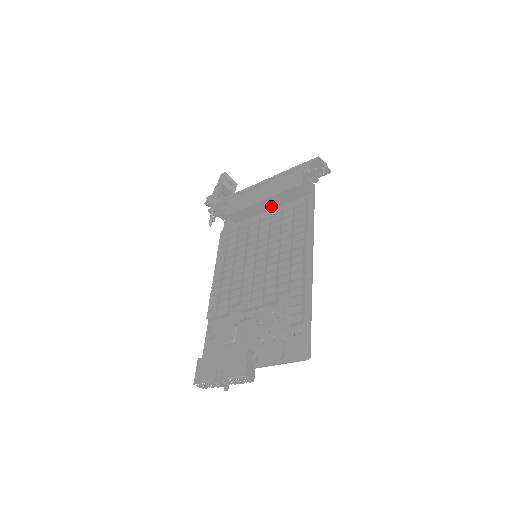
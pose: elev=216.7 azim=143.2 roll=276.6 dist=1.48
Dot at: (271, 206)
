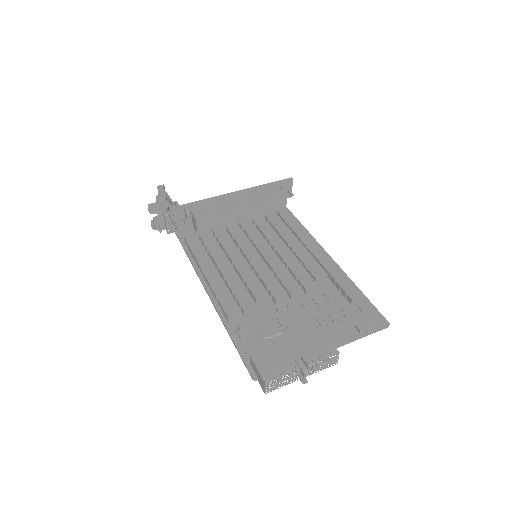
Dot at: (246, 216)
